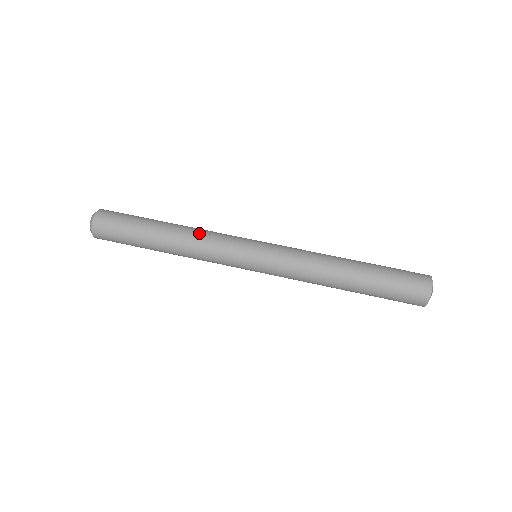
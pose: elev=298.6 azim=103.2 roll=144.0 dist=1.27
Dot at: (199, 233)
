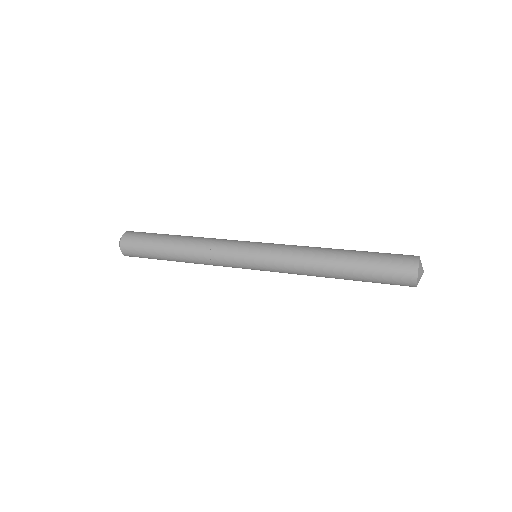
Dot at: (204, 242)
